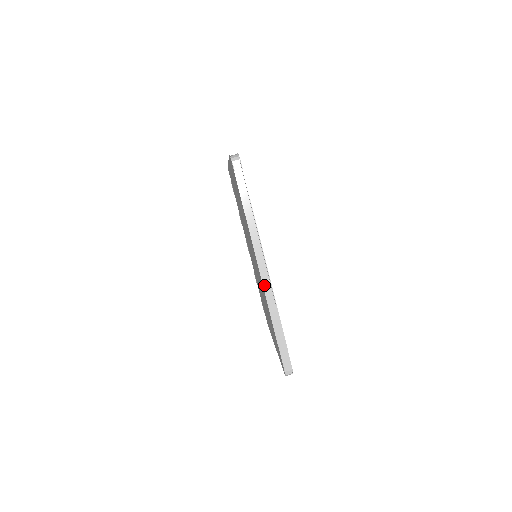
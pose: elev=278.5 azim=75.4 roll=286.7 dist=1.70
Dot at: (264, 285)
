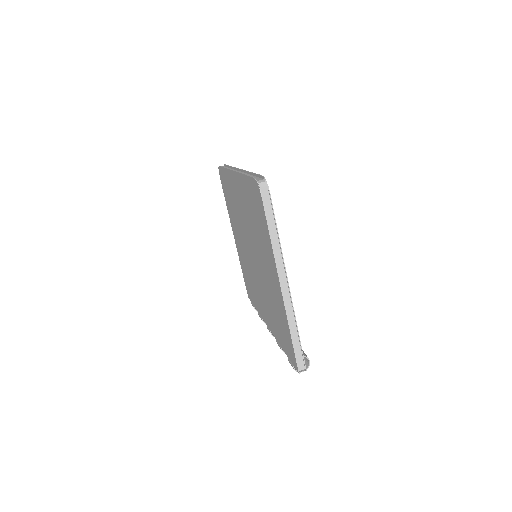
Dot at: occluded
